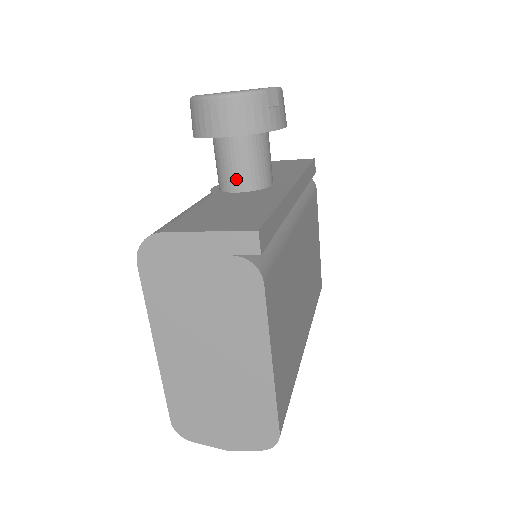
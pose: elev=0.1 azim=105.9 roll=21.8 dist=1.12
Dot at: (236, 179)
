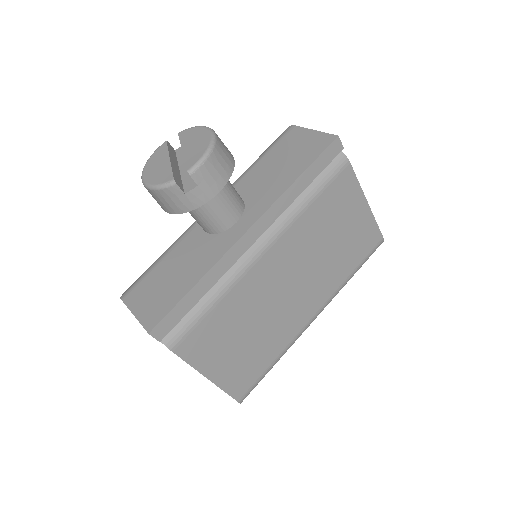
Dot at: (199, 224)
